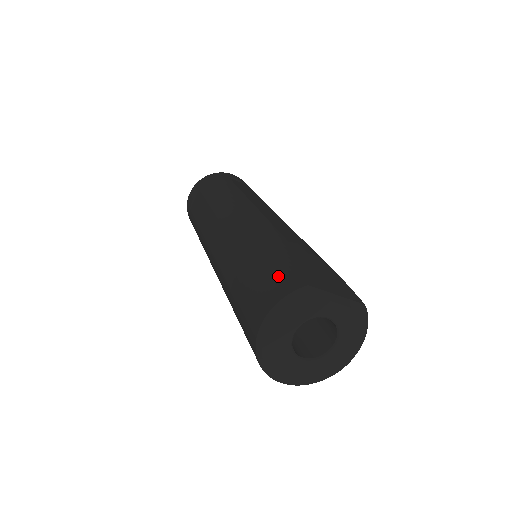
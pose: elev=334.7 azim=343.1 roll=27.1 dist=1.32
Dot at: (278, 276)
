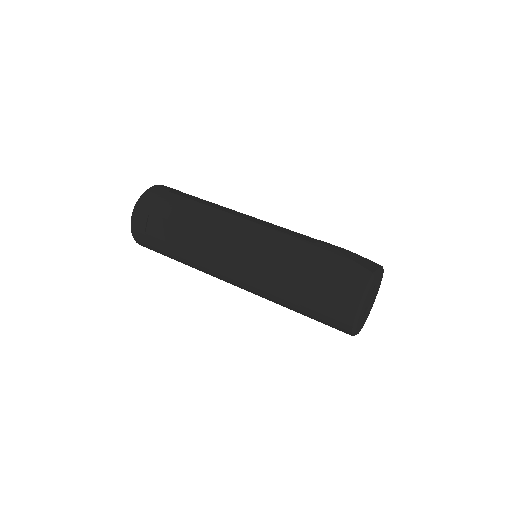
Dot at: (345, 274)
